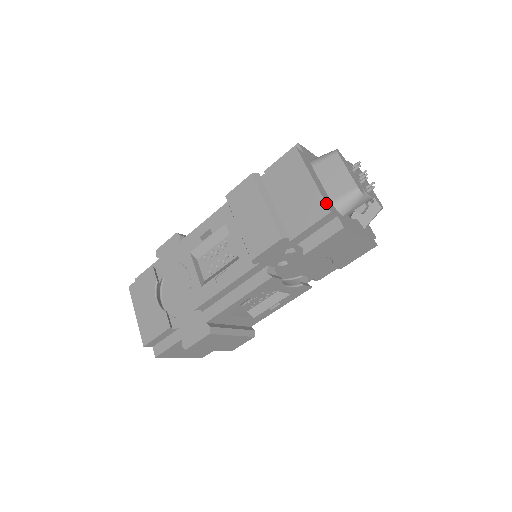
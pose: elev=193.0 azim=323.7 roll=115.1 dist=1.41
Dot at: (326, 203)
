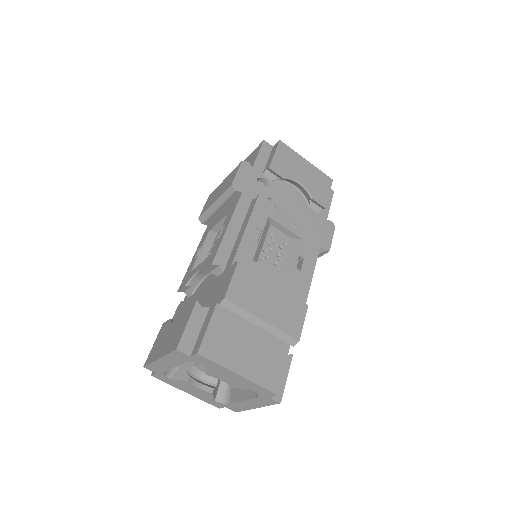
Dot at: (259, 145)
